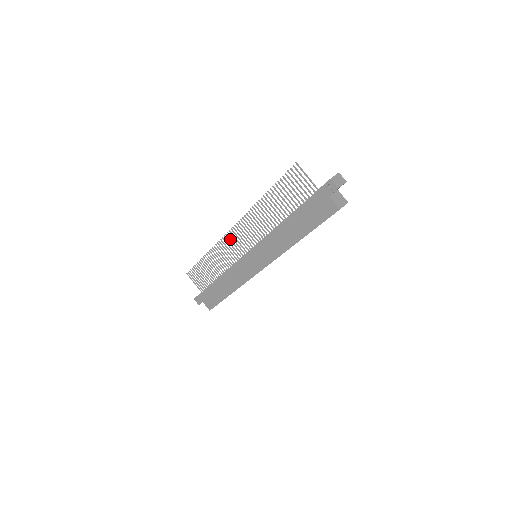
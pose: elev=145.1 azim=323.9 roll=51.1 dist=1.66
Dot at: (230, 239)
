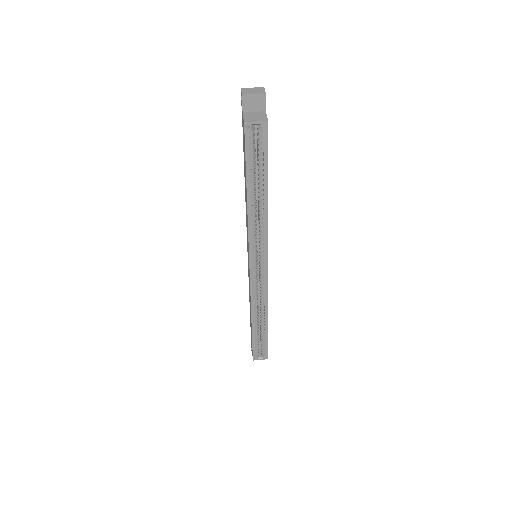
Dot at: occluded
